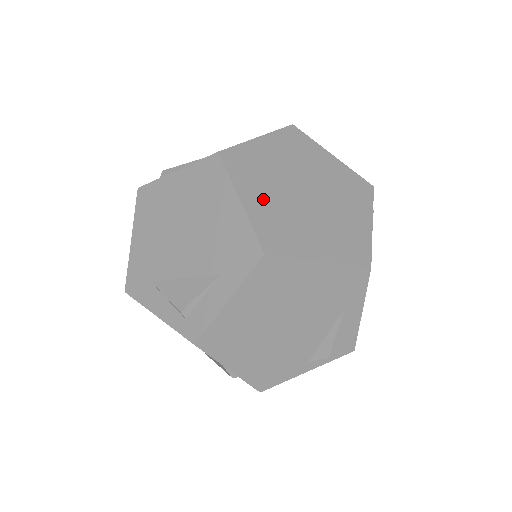
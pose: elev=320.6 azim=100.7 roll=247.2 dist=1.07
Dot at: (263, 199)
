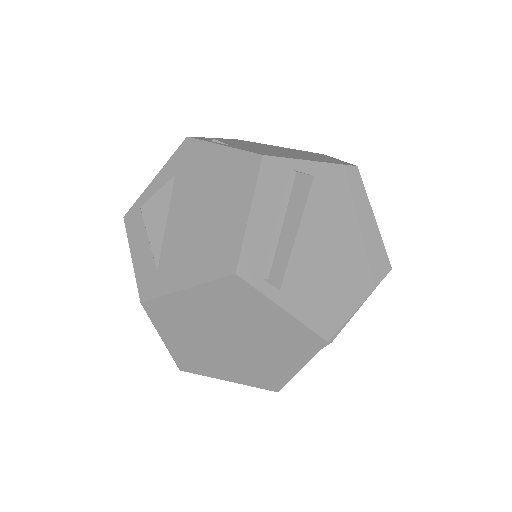
Dot at: (183, 340)
